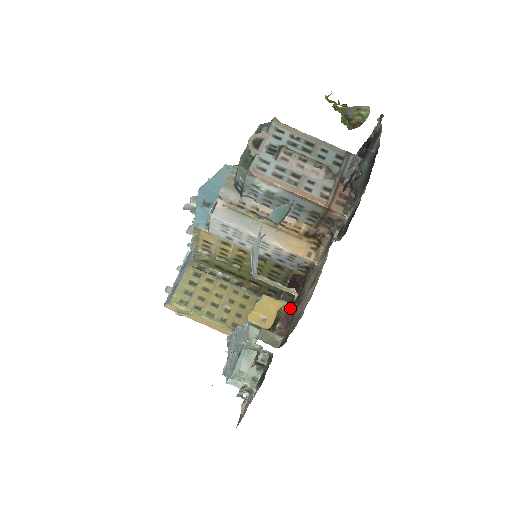
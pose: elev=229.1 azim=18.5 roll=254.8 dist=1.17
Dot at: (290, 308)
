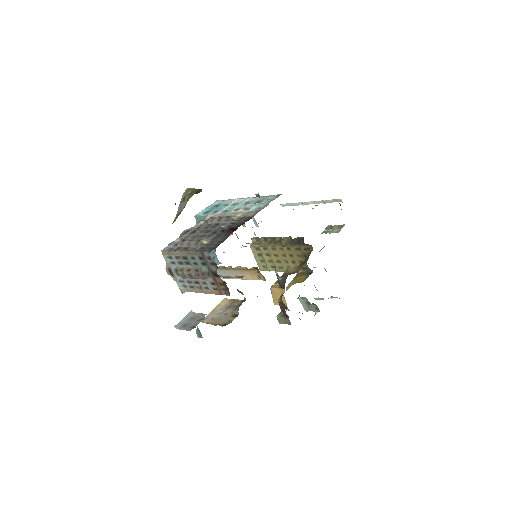
Dot at: (280, 302)
